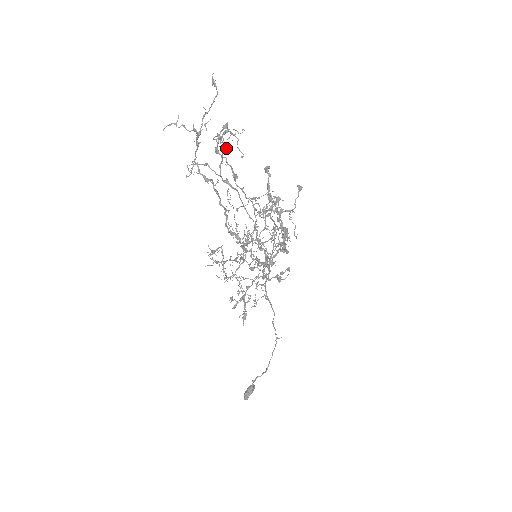
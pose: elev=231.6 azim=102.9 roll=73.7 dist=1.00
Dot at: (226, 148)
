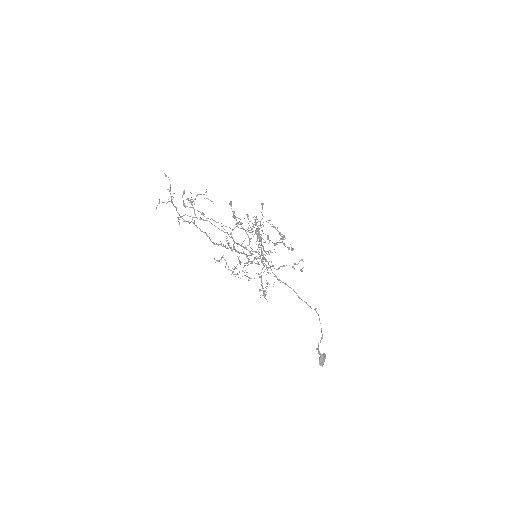
Dot at: (191, 202)
